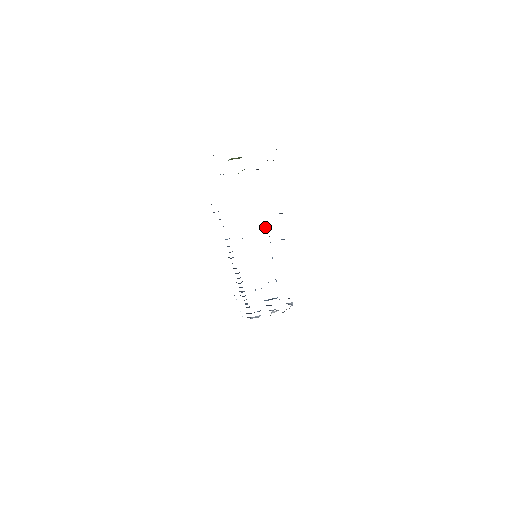
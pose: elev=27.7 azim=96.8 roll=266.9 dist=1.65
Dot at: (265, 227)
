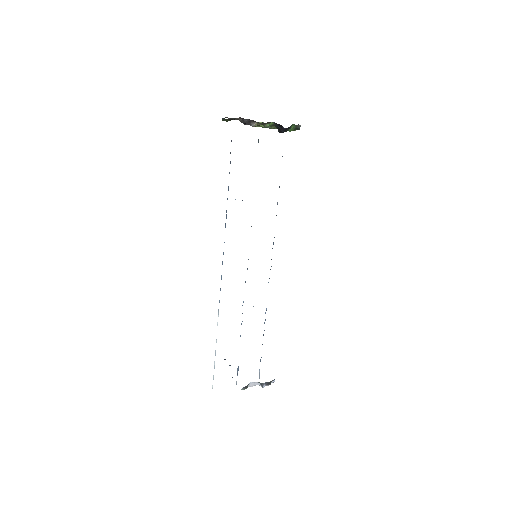
Dot at: occluded
